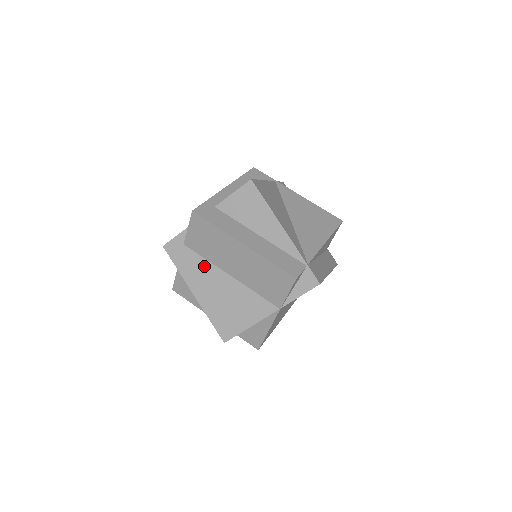
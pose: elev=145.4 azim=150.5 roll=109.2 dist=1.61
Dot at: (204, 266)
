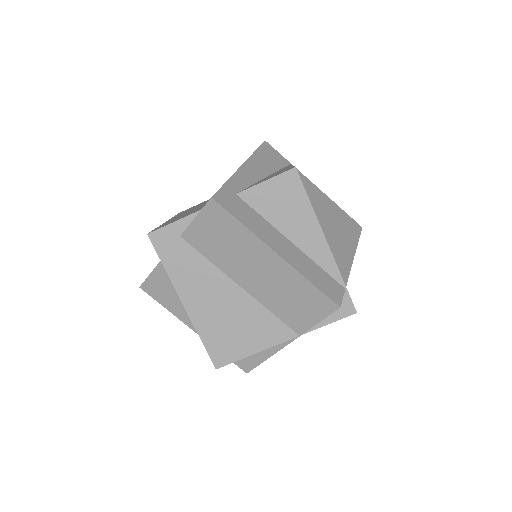
Dot at: (205, 270)
